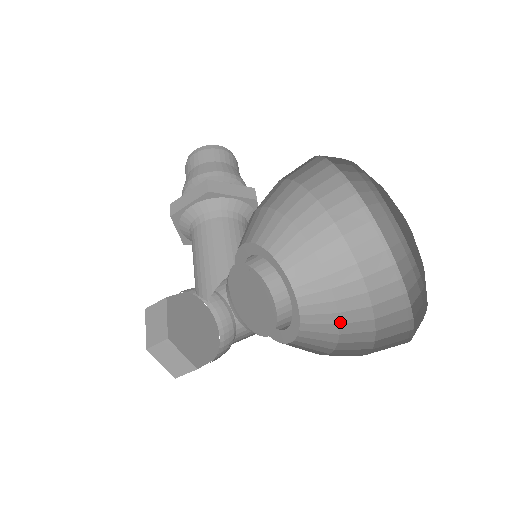
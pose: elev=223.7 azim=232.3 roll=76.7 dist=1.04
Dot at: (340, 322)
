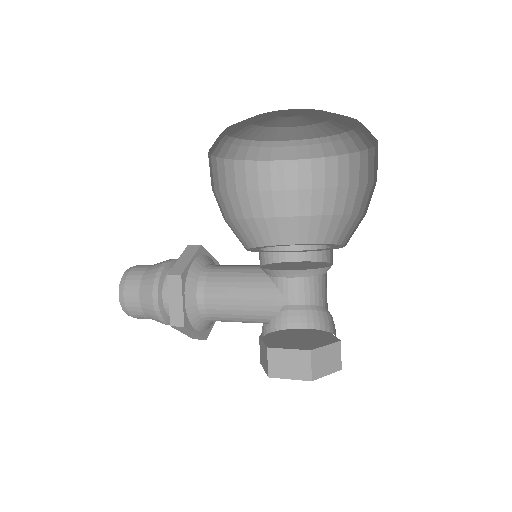
Dot at: (331, 214)
